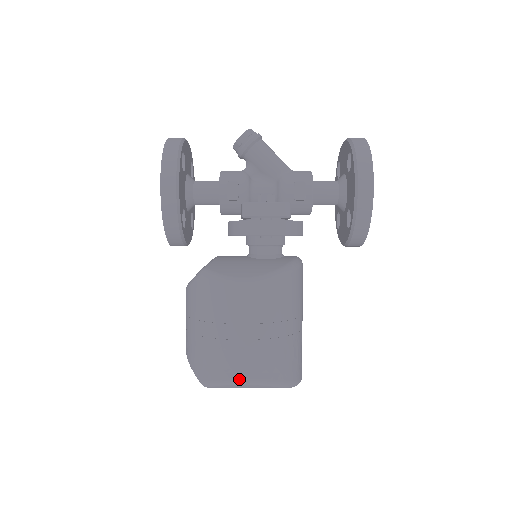
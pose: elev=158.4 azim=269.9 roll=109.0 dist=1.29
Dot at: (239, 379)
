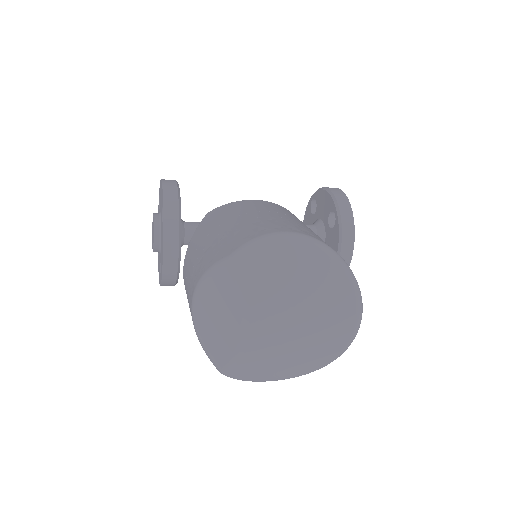
Dot at: (282, 232)
